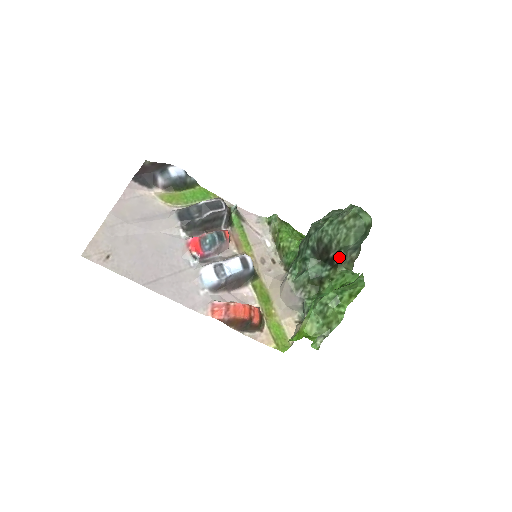
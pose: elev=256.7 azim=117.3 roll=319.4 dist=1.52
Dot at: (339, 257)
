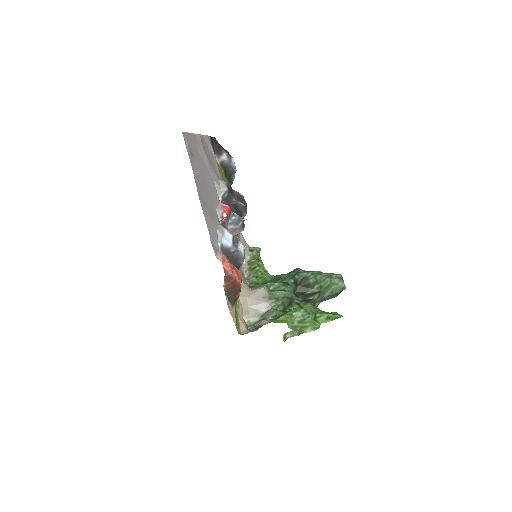
Dot at: (315, 296)
